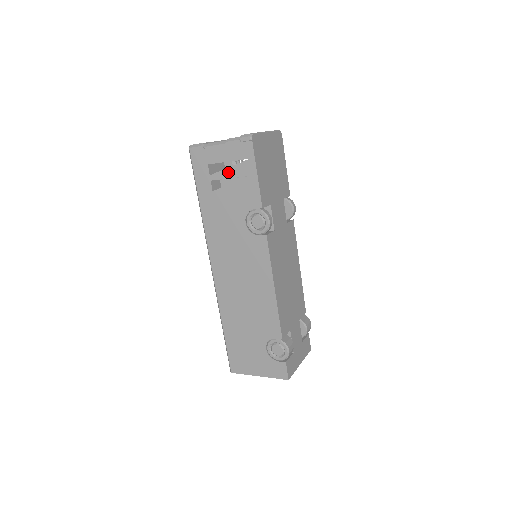
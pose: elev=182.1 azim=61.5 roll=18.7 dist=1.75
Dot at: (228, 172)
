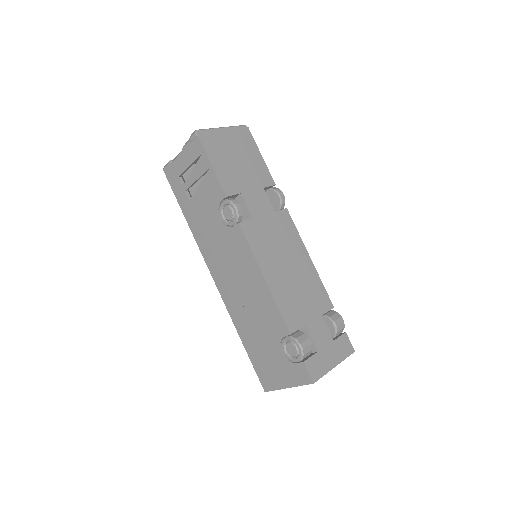
Dot at: (193, 176)
